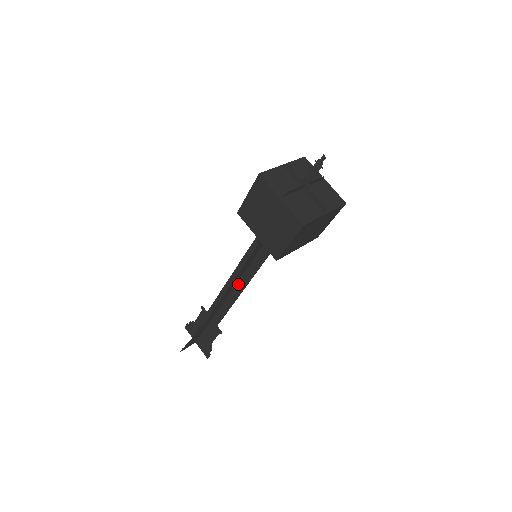
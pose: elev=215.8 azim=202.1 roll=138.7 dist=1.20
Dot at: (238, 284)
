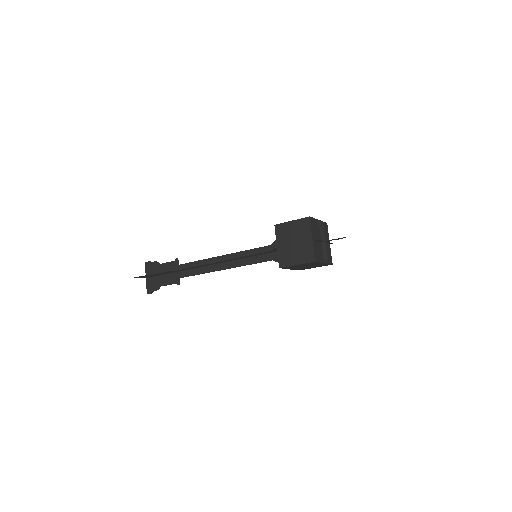
Dot at: (226, 262)
